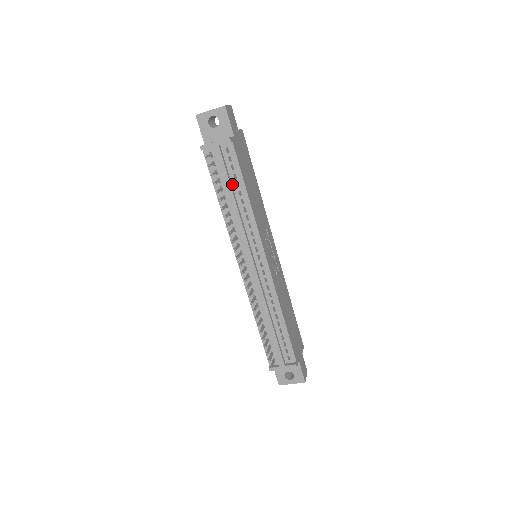
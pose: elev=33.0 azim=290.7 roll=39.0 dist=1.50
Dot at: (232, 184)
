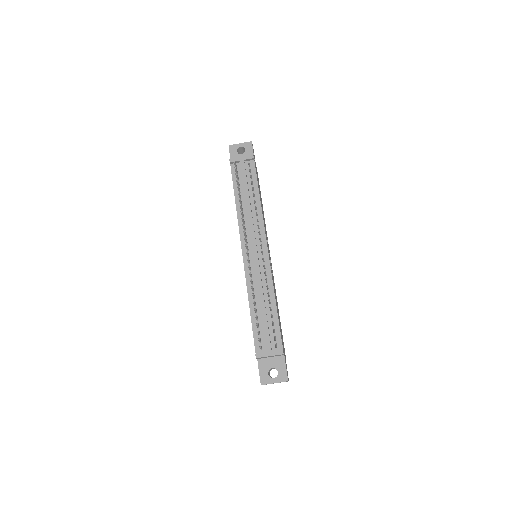
Dot at: (249, 188)
